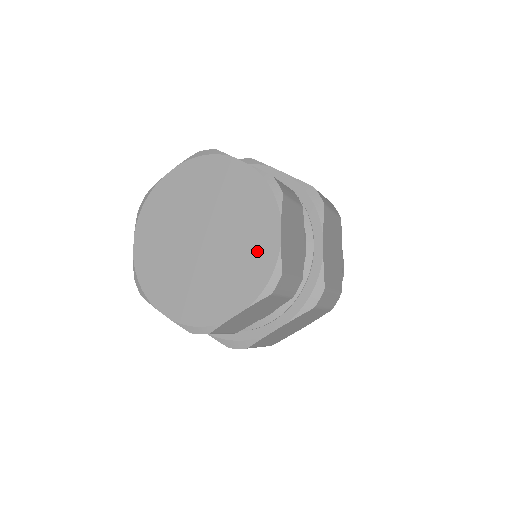
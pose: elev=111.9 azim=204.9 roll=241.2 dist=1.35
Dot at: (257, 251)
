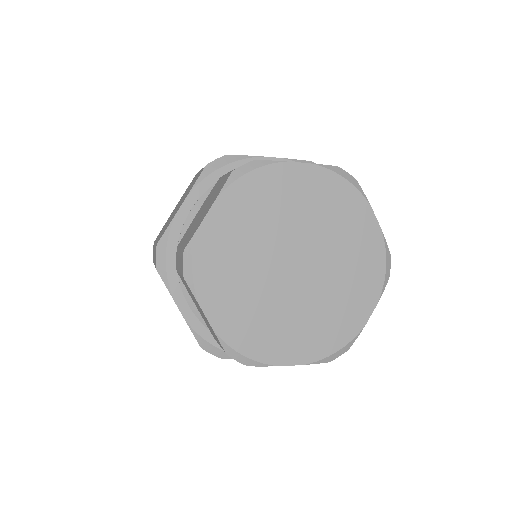
Dot at: (362, 247)
